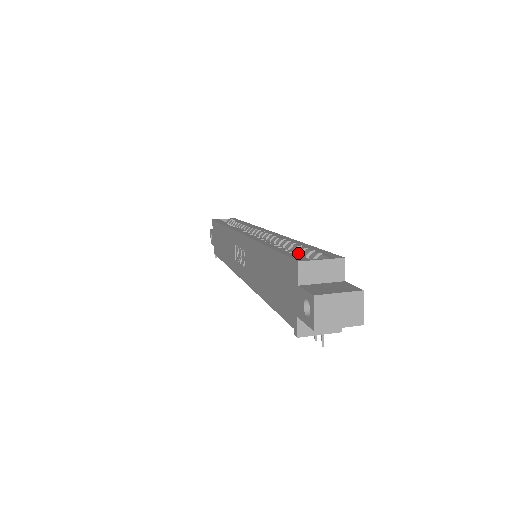
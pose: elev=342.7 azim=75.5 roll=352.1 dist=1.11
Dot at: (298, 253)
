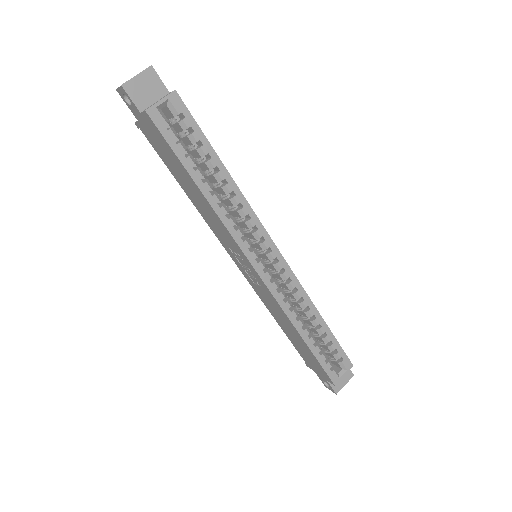
Dot at: (323, 342)
